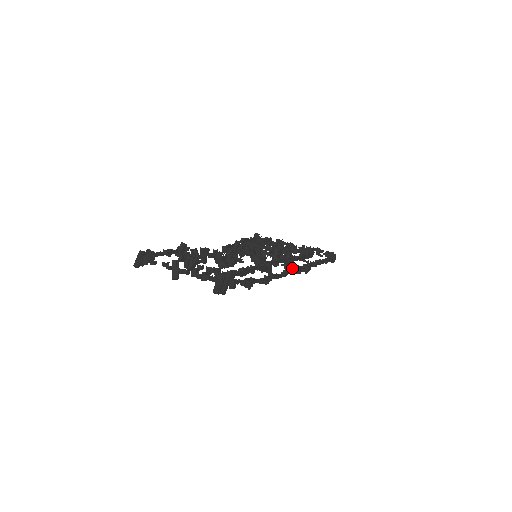
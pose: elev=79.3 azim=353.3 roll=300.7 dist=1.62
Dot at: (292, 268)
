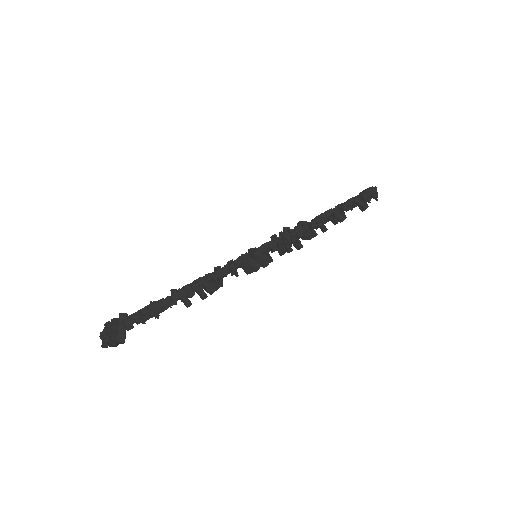
Dot at: occluded
